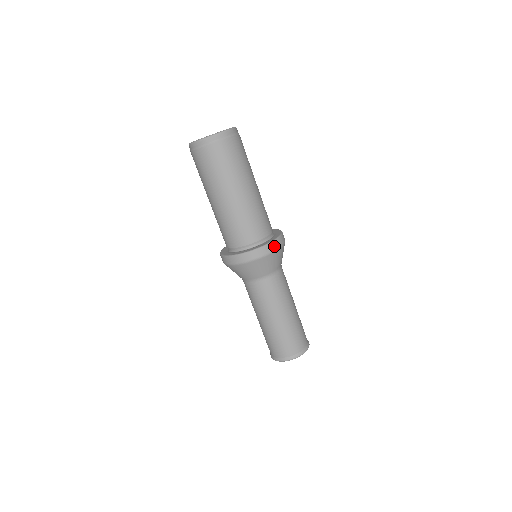
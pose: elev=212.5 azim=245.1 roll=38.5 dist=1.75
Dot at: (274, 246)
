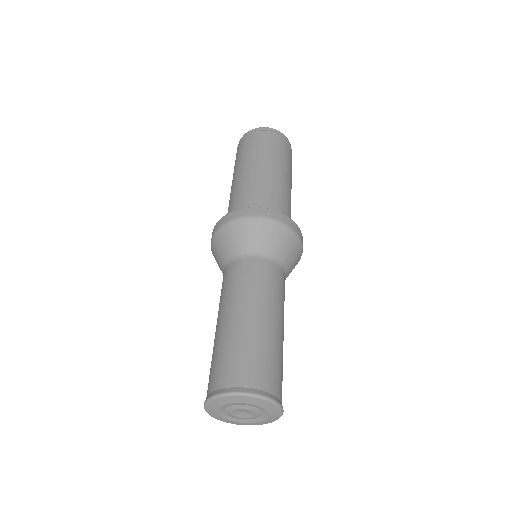
Dot at: (258, 212)
